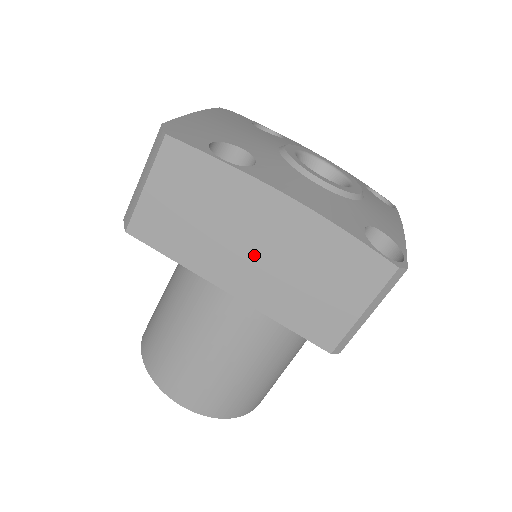
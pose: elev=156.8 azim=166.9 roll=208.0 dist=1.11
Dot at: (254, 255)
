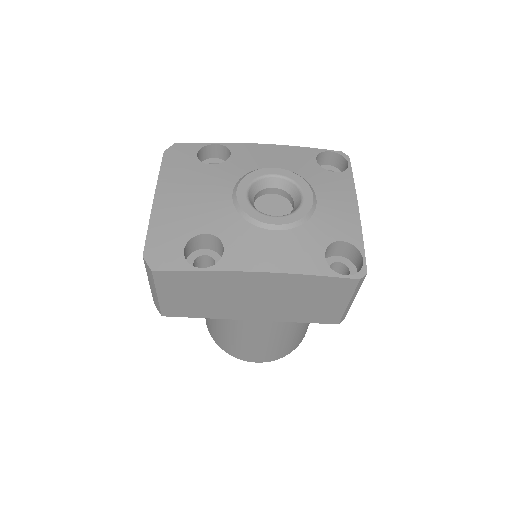
Dot at: (256, 302)
